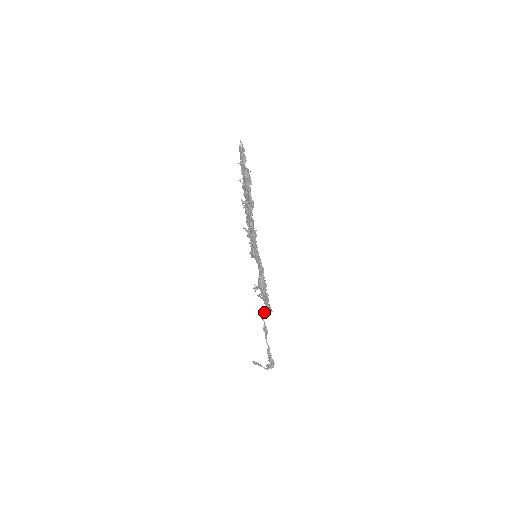
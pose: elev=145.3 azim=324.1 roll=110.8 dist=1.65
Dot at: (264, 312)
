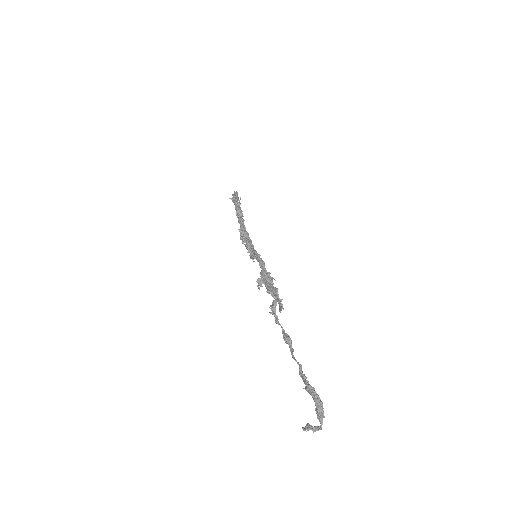
Dot at: (274, 309)
